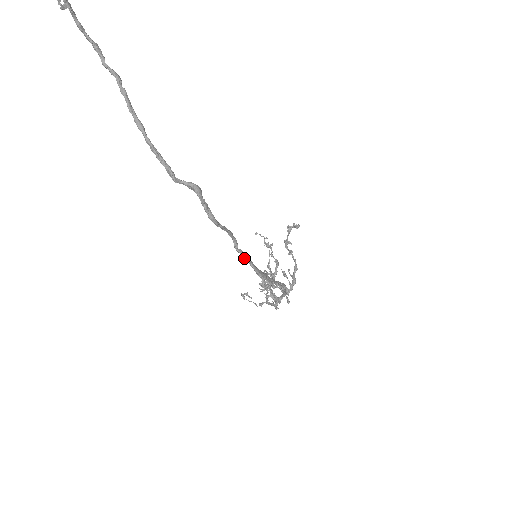
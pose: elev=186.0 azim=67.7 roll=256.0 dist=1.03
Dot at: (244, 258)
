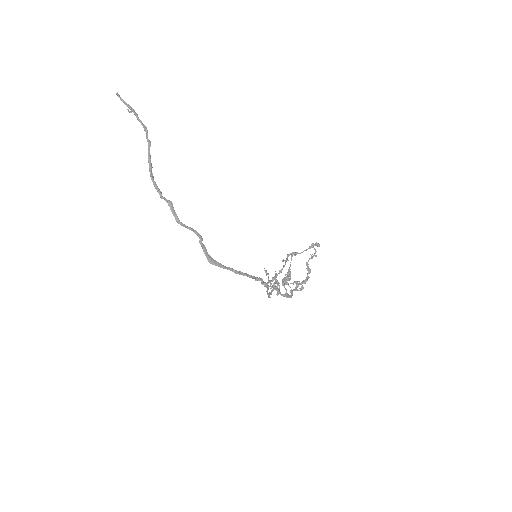
Dot at: (202, 248)
